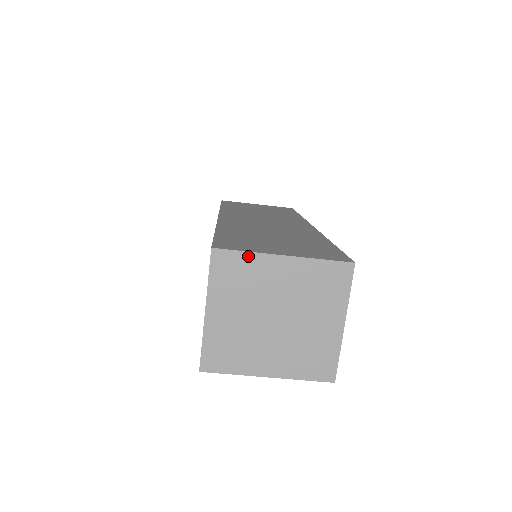
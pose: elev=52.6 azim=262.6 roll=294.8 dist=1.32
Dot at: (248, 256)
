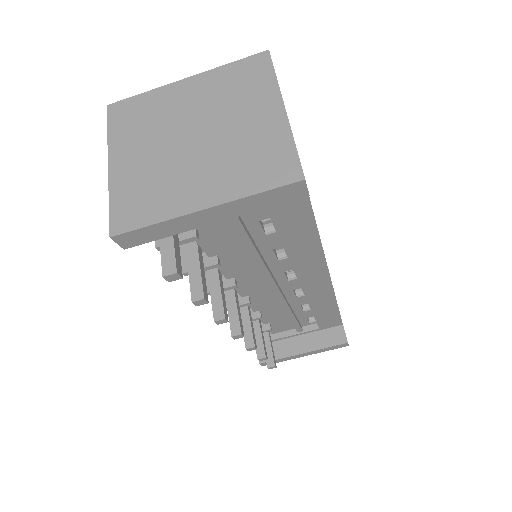
Dot at: (146, 96)
